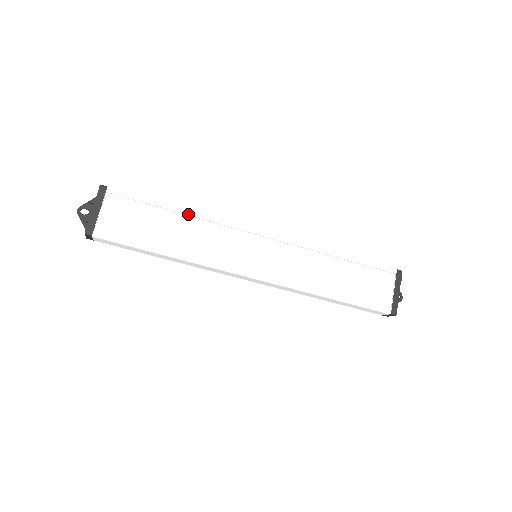
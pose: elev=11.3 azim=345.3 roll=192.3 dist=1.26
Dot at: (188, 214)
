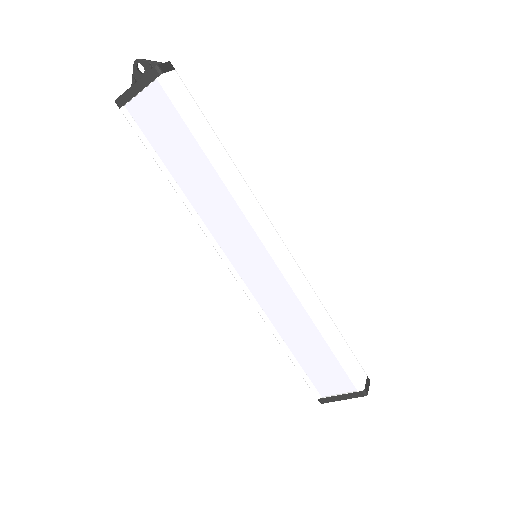
Dot at: (218, 172)
